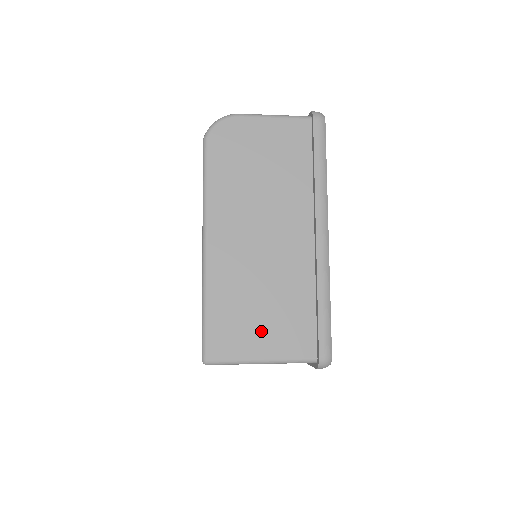
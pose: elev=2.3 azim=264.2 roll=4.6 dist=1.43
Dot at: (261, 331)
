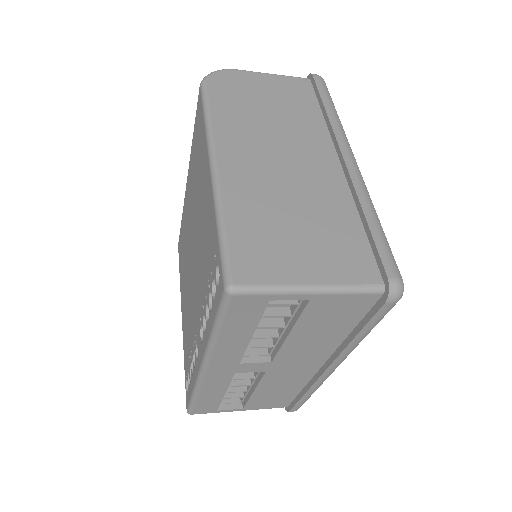
Dot at: (302, 252)
